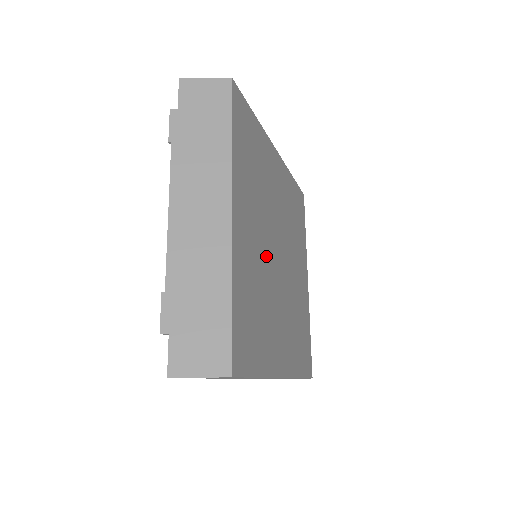
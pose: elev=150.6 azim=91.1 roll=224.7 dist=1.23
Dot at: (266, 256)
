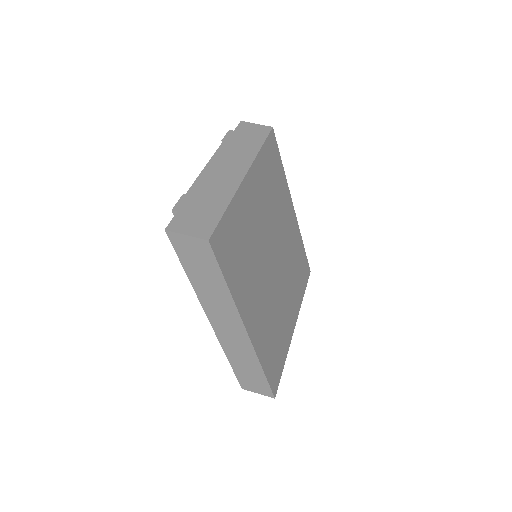
Dot at: (262, 239)
